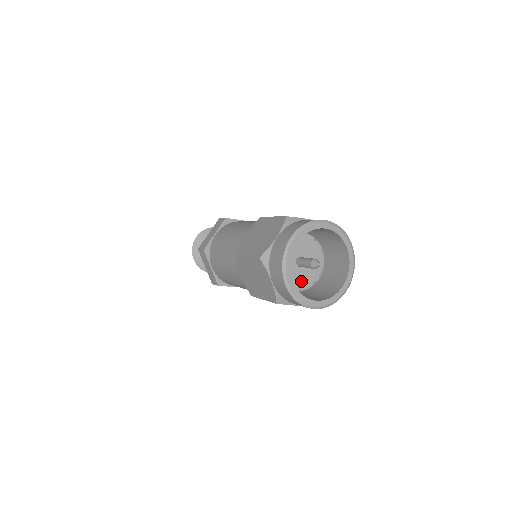
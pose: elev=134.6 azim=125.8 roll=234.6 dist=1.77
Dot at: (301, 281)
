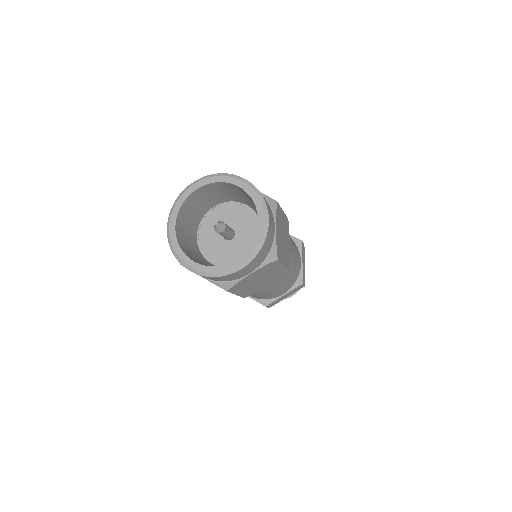
Dot at: (221, 255)
